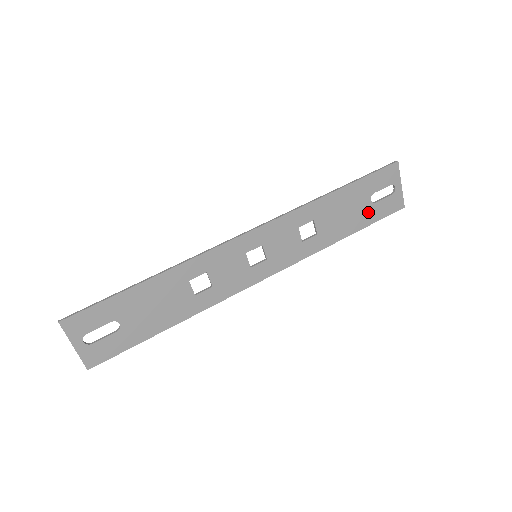
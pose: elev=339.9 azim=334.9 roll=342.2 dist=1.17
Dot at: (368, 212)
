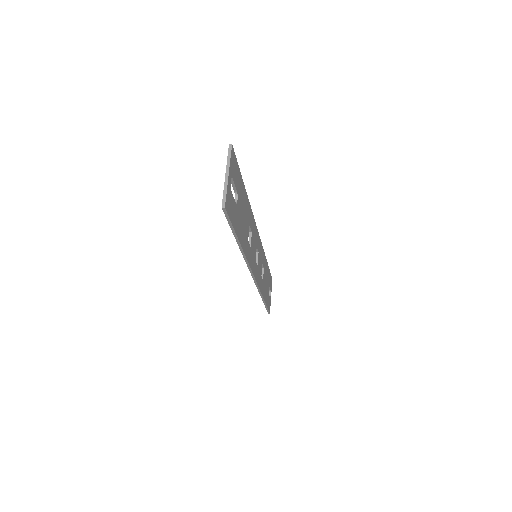
Dot at: (267, 296)
